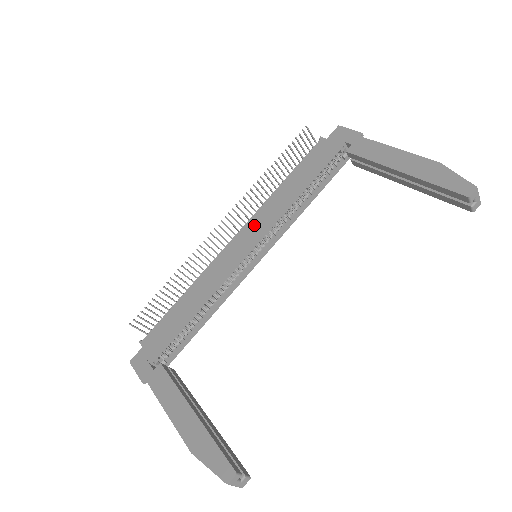
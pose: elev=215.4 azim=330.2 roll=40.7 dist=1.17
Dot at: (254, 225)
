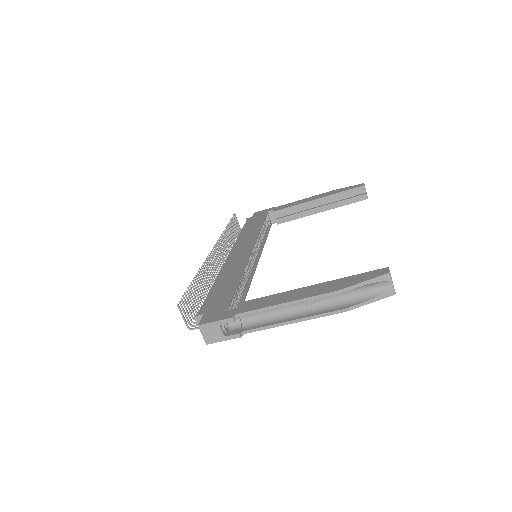
Dot at: (241, 245)
